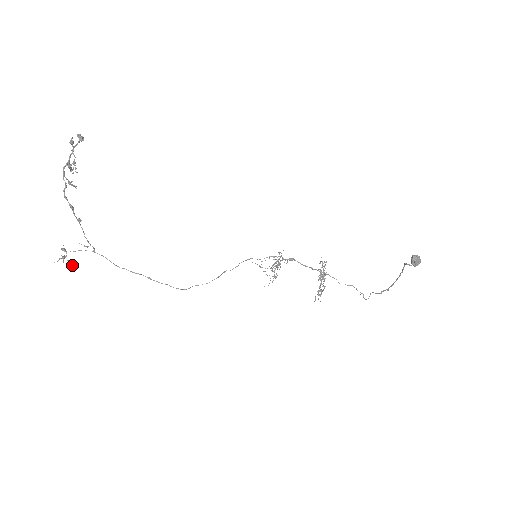
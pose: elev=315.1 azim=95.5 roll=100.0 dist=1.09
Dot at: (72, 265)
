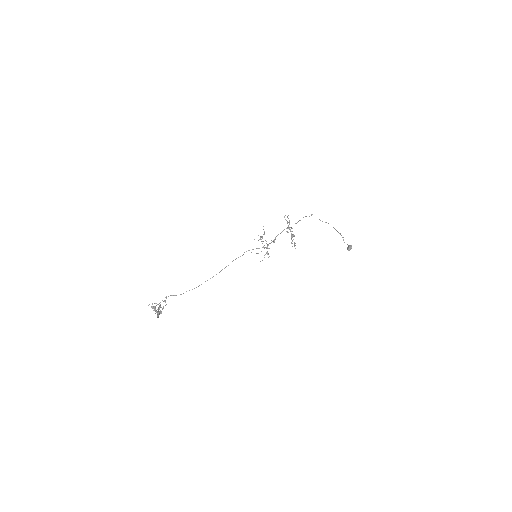
Dot at: occluded
